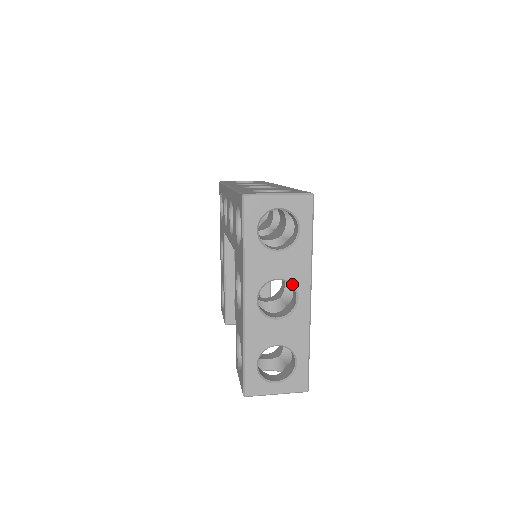
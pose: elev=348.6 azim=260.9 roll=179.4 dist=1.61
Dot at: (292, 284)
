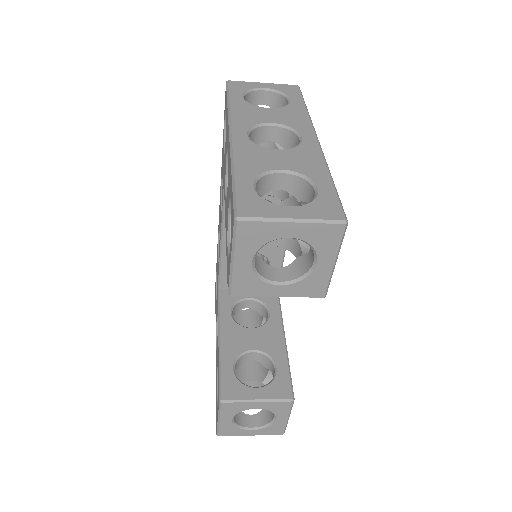
Dot at: (290, 128)
